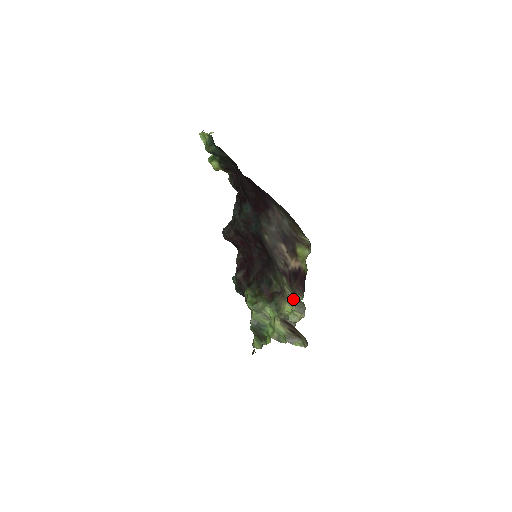
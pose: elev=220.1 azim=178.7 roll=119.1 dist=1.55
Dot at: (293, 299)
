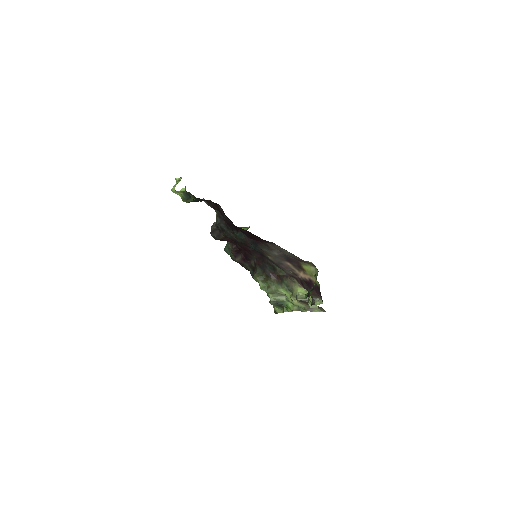
Dot at: occluded
